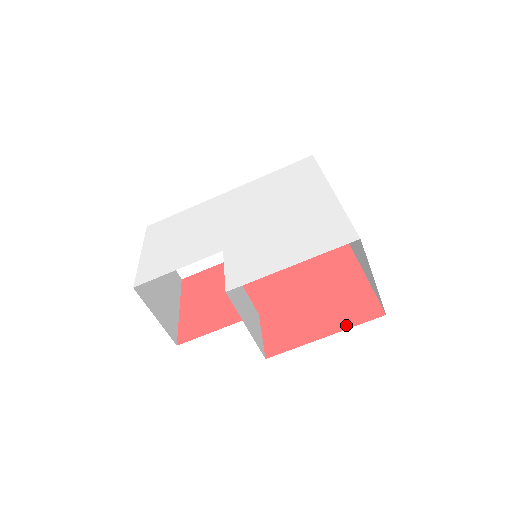
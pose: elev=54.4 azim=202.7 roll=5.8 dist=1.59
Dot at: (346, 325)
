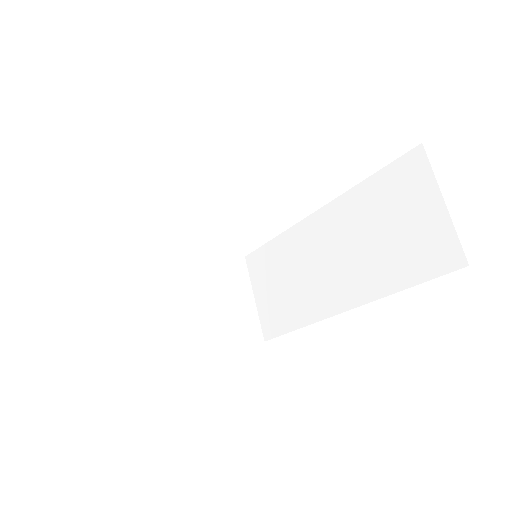
Dot at: occluded
